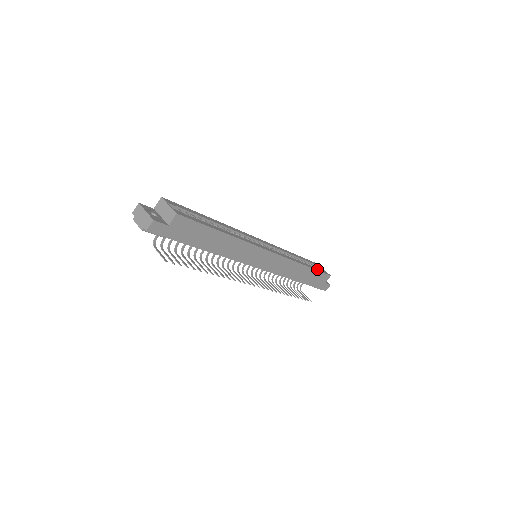
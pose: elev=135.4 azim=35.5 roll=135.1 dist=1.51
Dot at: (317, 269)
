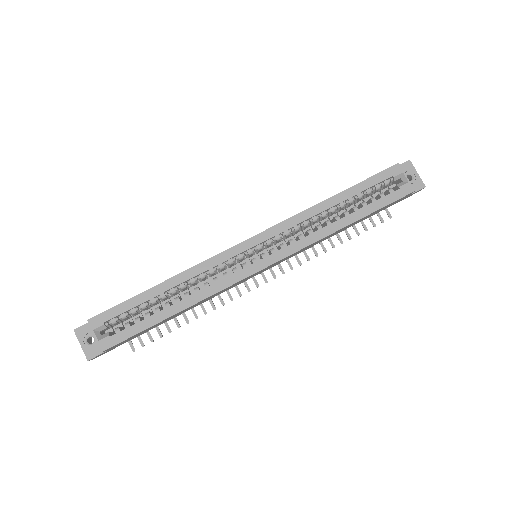
Dot at: (378, 205)
